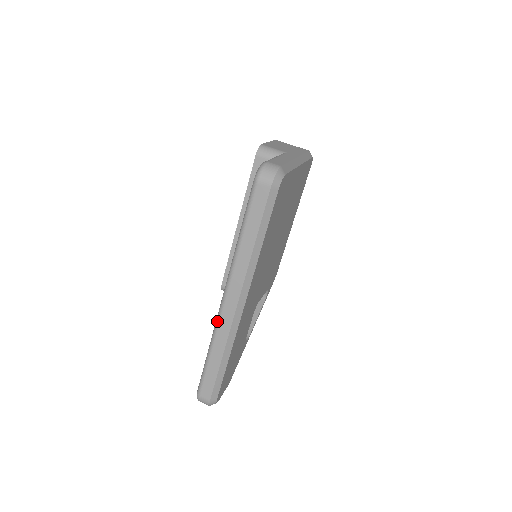
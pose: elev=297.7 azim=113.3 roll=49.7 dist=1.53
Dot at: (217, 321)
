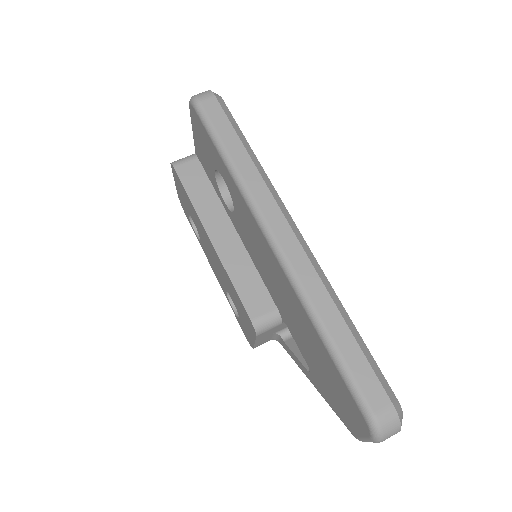
Dot at: (289, 272)
